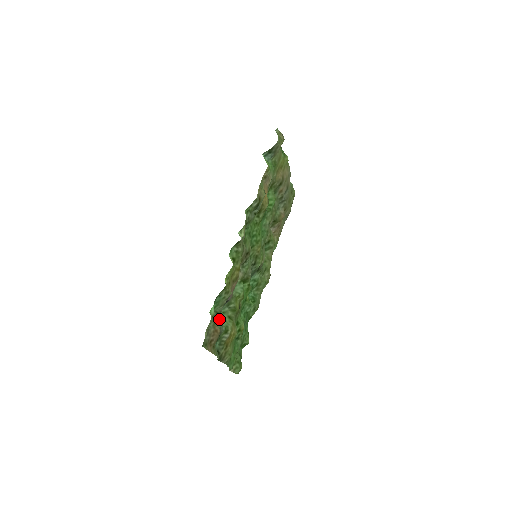
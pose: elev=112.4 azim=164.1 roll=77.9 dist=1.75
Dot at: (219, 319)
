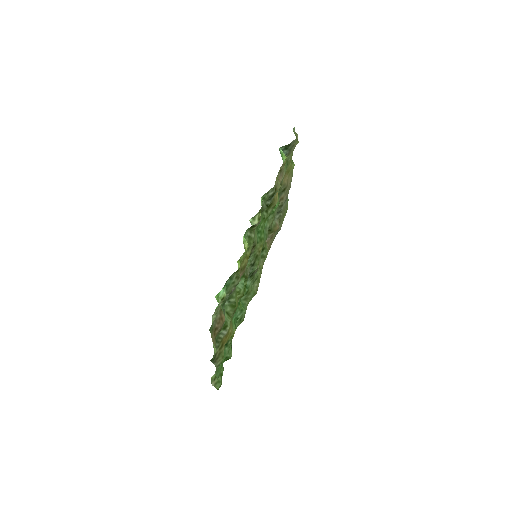
Dot at: (223, 308)
